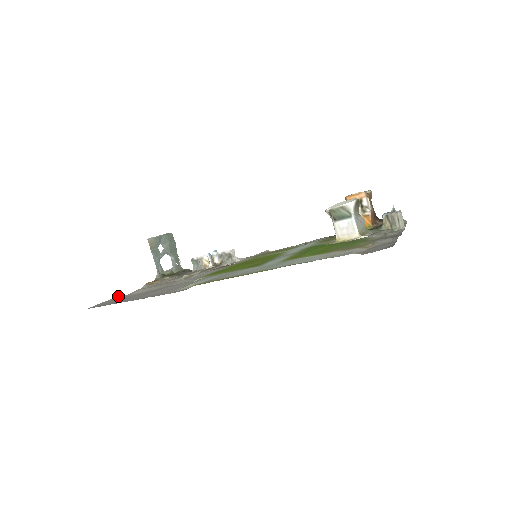
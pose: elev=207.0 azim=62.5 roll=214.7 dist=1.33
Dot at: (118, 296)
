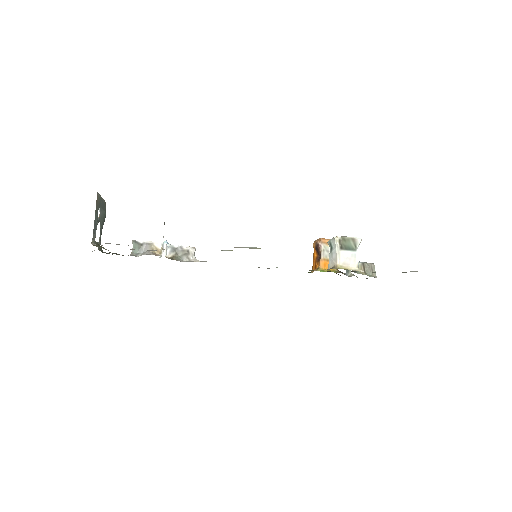
Dot at: occluded
